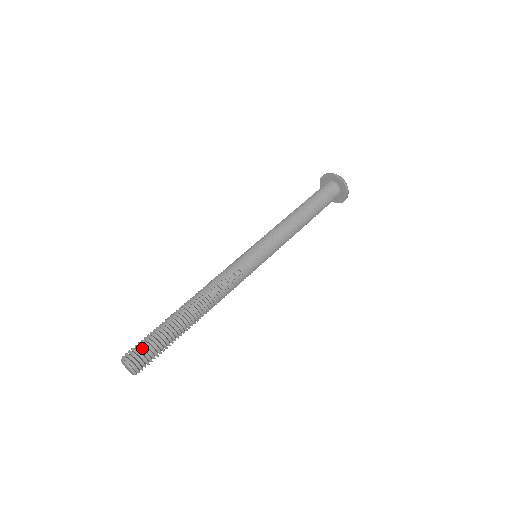
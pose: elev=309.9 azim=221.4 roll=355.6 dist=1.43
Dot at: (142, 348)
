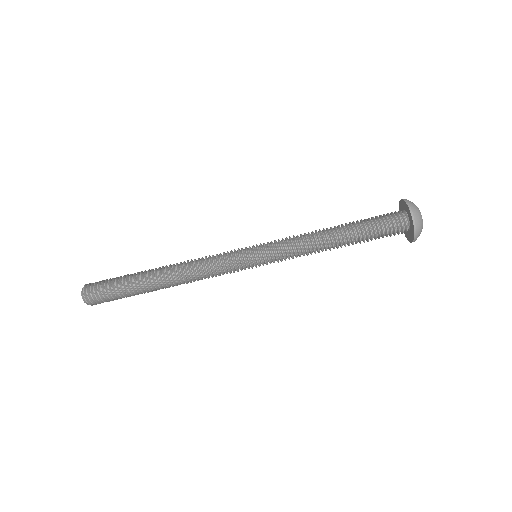
Dot at: (99, 289)
